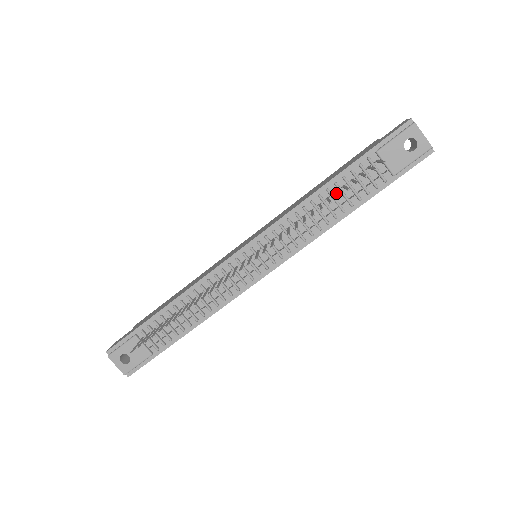
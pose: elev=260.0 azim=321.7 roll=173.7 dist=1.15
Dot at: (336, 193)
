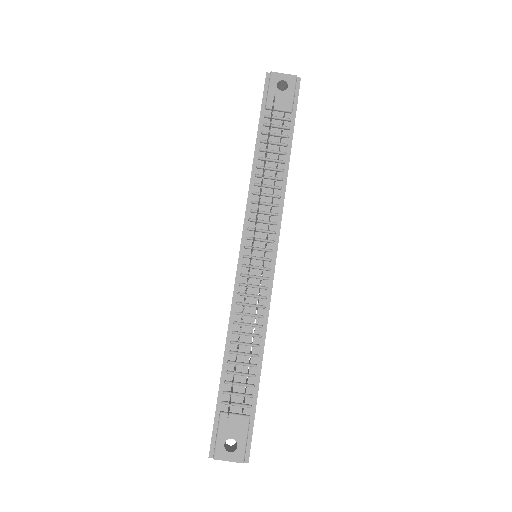
Dot at: occluded
